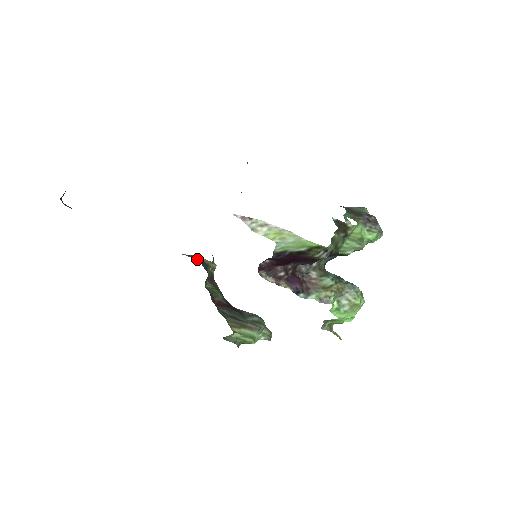
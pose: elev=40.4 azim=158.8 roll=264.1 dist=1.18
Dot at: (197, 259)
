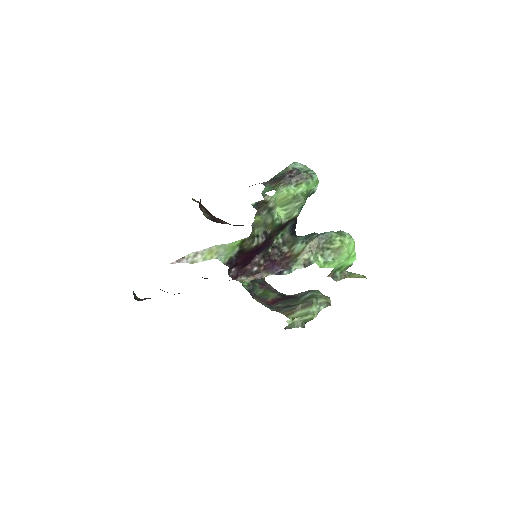
Dot at: occluded
